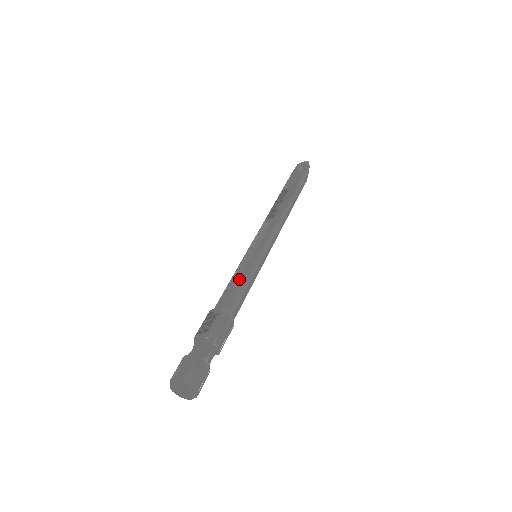
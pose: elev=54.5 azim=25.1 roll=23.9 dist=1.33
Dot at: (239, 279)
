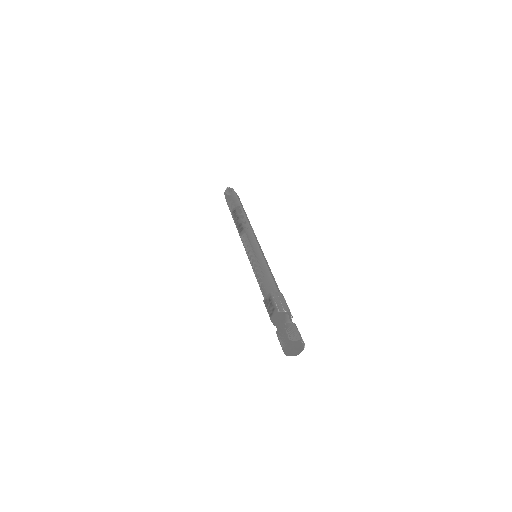
Dot at: (261, 272)
